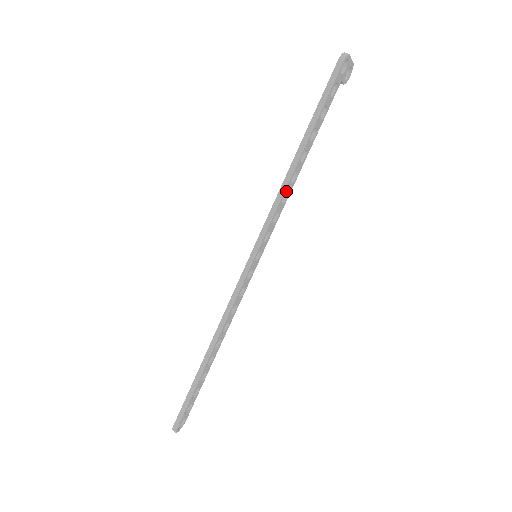
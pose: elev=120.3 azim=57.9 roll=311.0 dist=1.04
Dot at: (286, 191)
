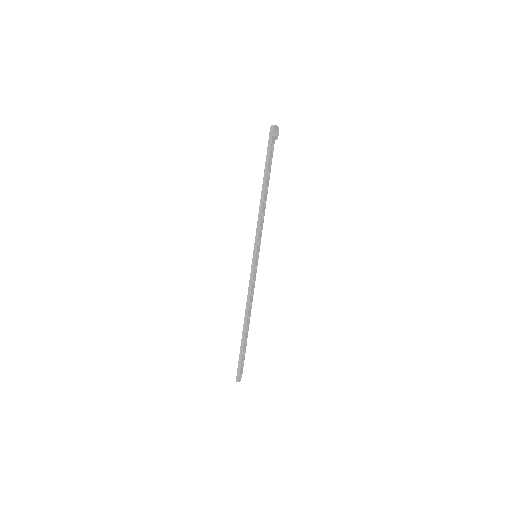
Dot at: (262, 212)
